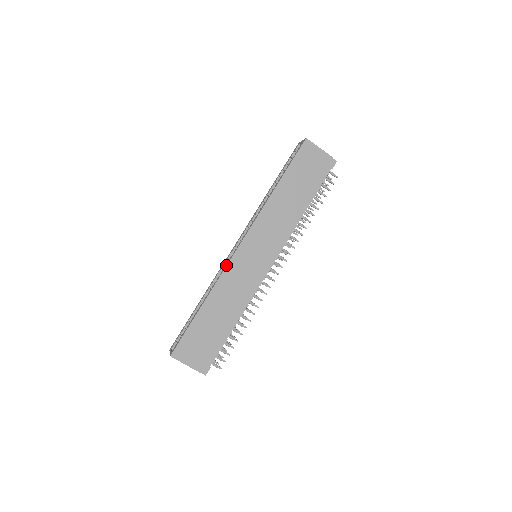
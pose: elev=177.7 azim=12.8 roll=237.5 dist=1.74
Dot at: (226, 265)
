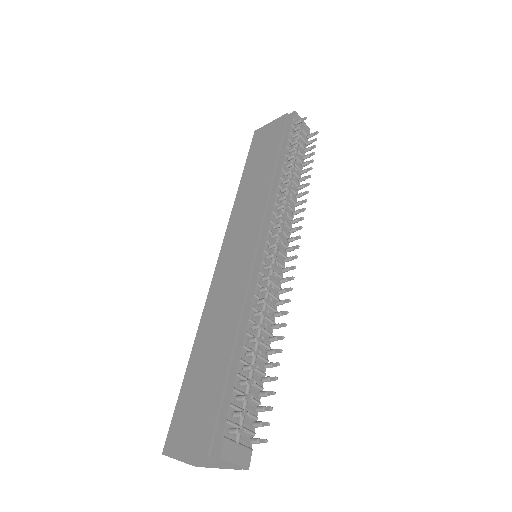
Dot at: (210, 286)
